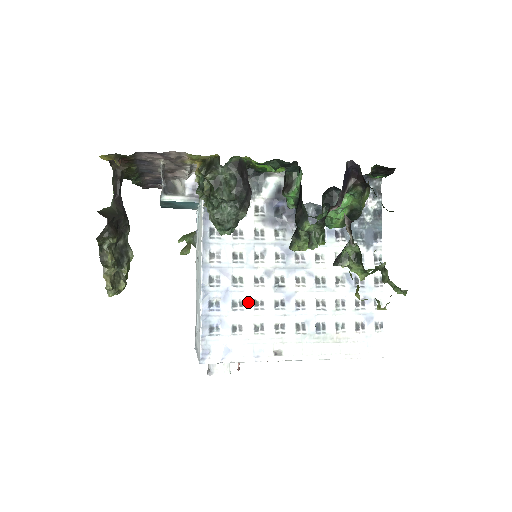
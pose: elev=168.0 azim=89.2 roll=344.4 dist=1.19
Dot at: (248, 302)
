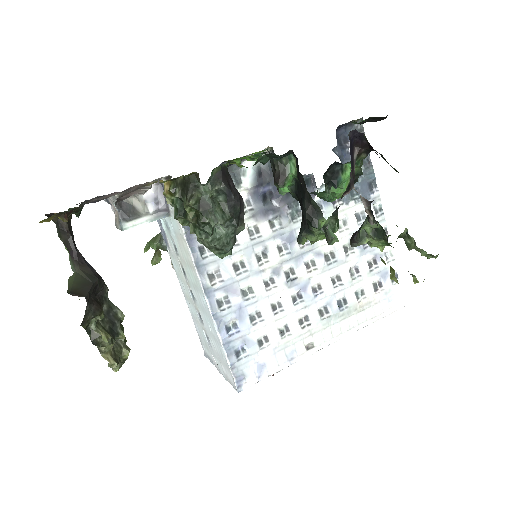
Dot at: (265, 310)
